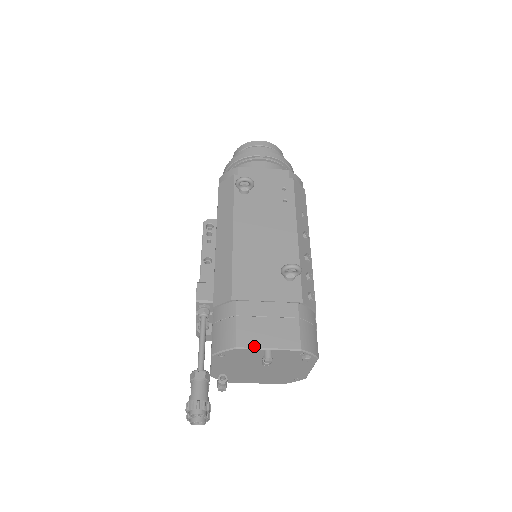
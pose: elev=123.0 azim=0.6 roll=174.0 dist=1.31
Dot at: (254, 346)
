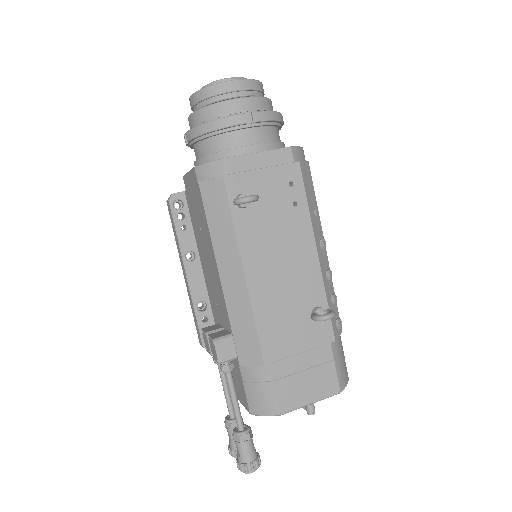
Dot at: (298, 407)
